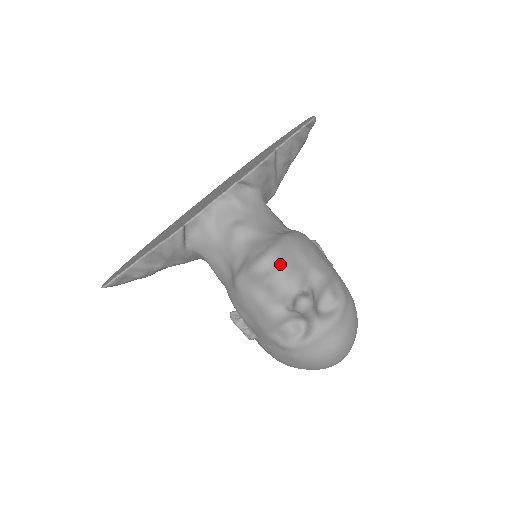
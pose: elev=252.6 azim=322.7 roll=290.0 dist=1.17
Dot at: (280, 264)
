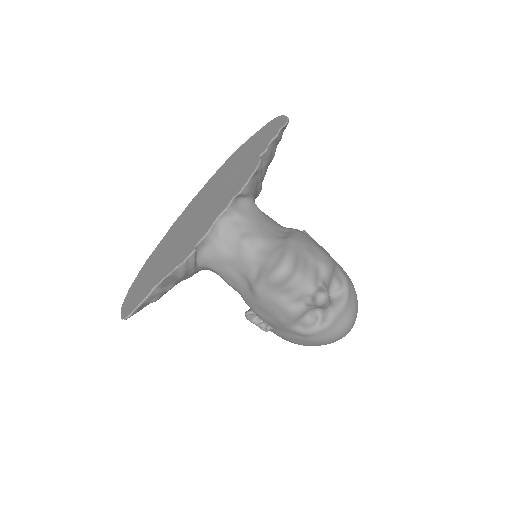
Dot at: (295, 268)
